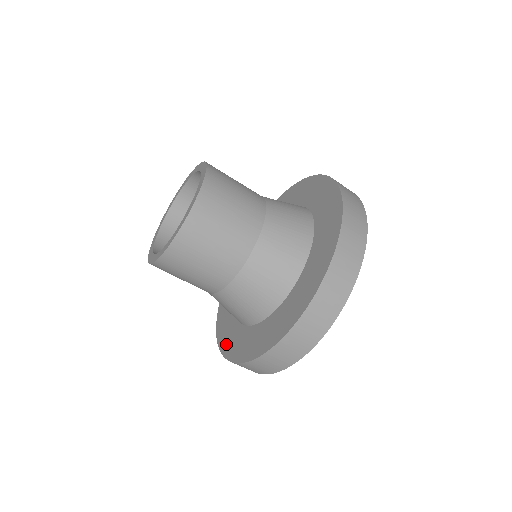
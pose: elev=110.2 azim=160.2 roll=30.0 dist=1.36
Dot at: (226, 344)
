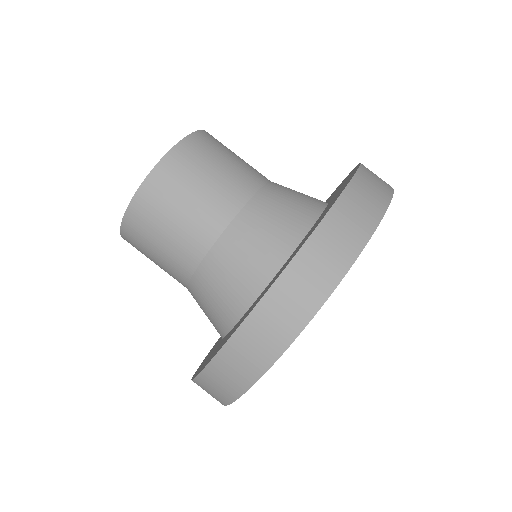
Dot at: occluded
